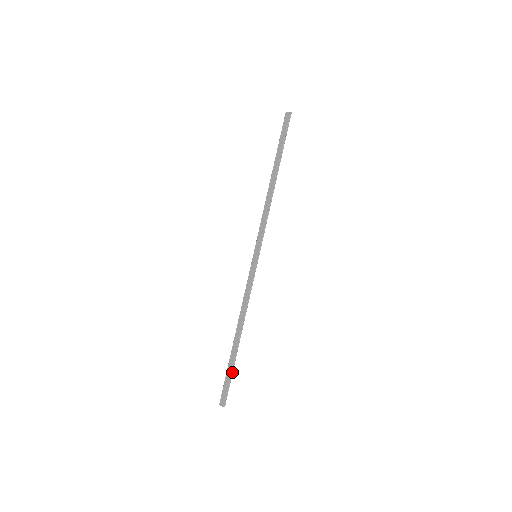
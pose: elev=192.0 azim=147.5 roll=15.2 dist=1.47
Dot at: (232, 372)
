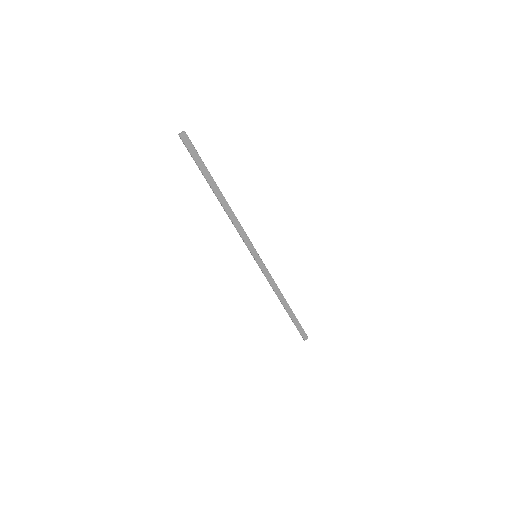
Dot at: (298, 321)
